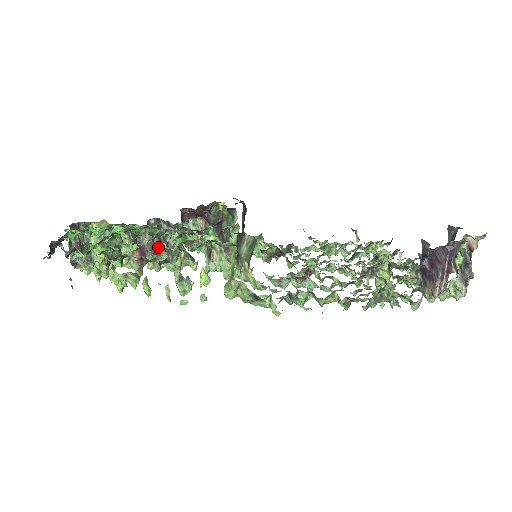
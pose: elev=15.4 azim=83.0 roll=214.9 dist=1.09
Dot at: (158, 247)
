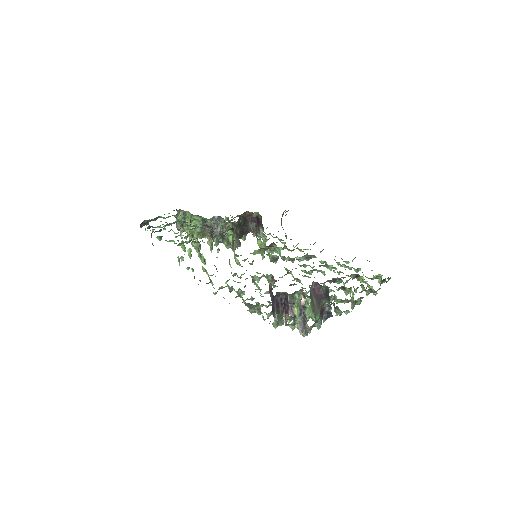
Dot at: occluded
